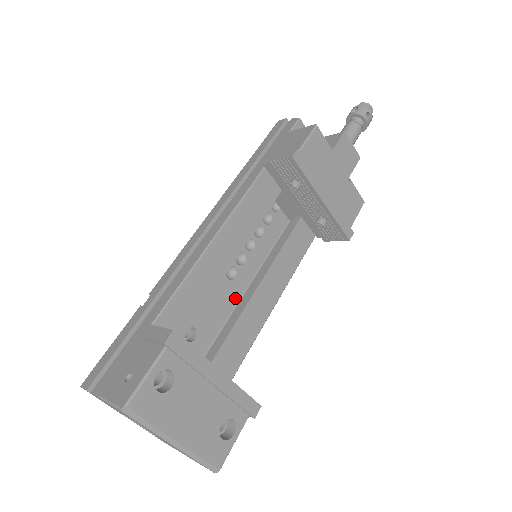
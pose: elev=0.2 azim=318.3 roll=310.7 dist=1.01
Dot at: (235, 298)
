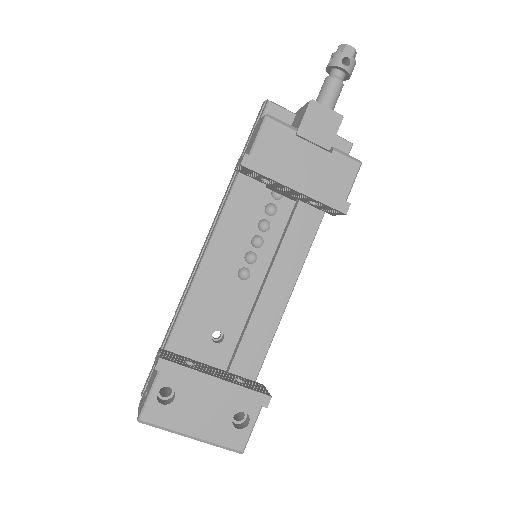
Dot at: (255, 294)
